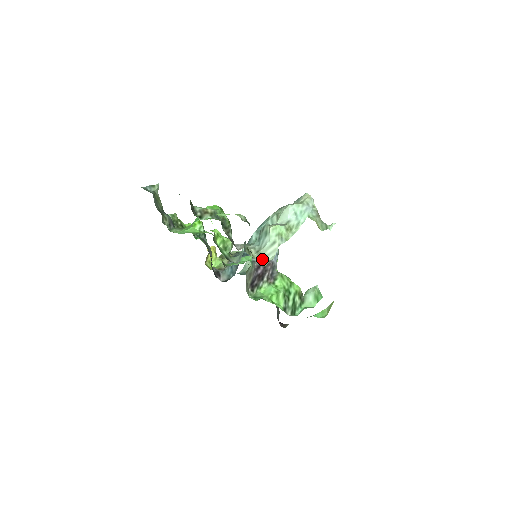
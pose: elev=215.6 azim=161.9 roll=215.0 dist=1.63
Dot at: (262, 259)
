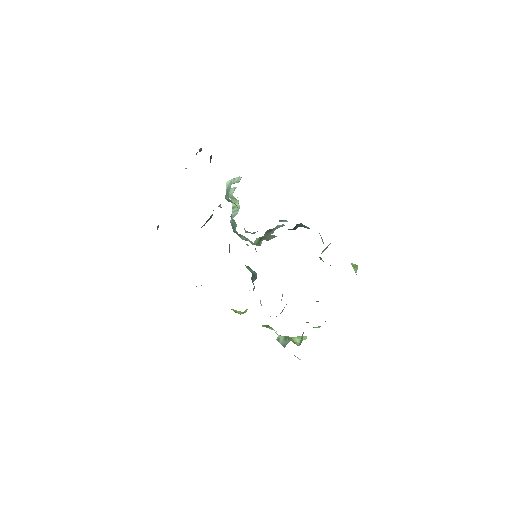
Dot at: occluded
